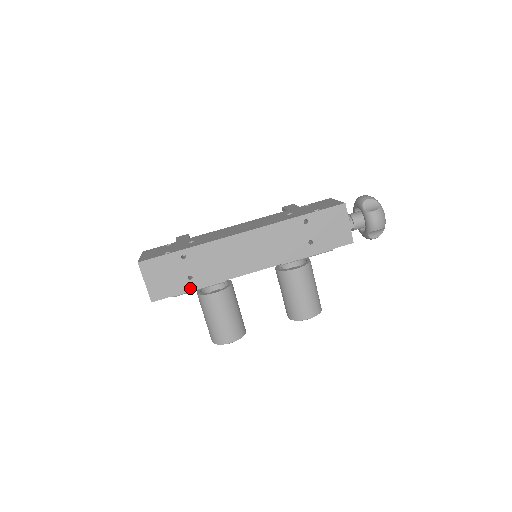
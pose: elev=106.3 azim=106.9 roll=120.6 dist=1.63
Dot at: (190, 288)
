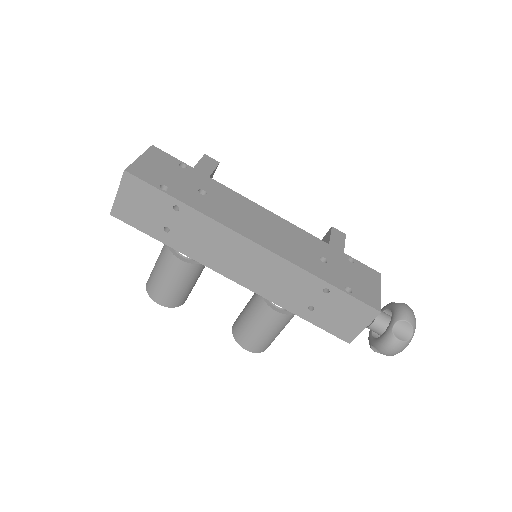
Dot at: (159, 237)
